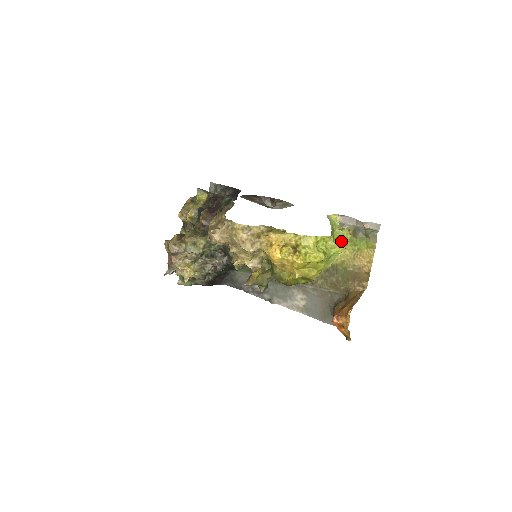
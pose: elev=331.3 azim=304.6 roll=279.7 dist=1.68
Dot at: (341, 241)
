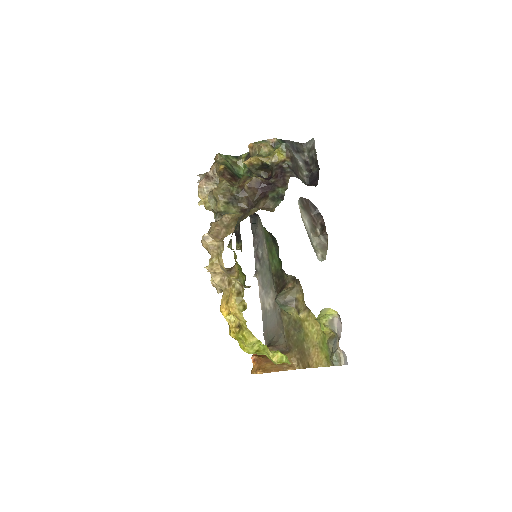
Dot at: (281, 358)
